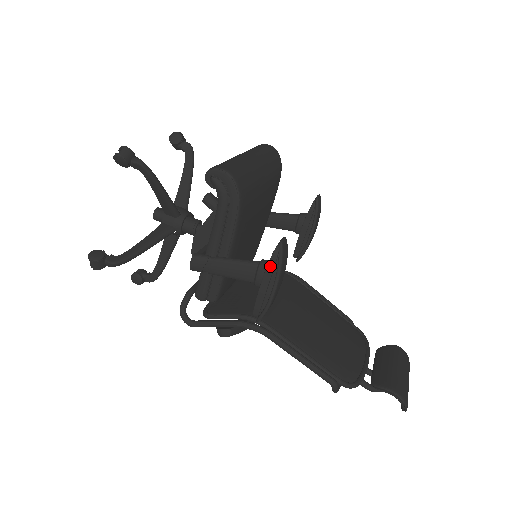
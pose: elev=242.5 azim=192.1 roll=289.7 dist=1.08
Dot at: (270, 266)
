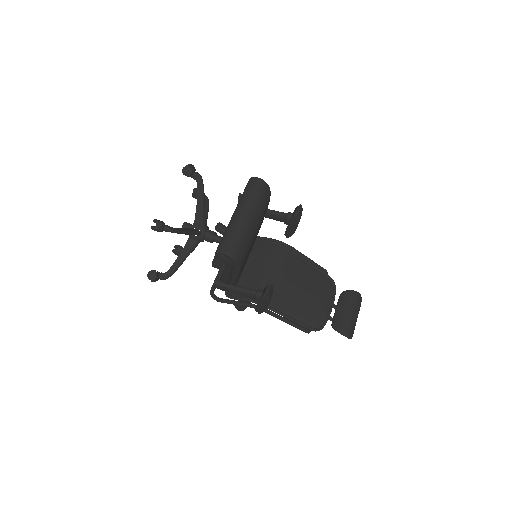
Dot at: (262, 300)
